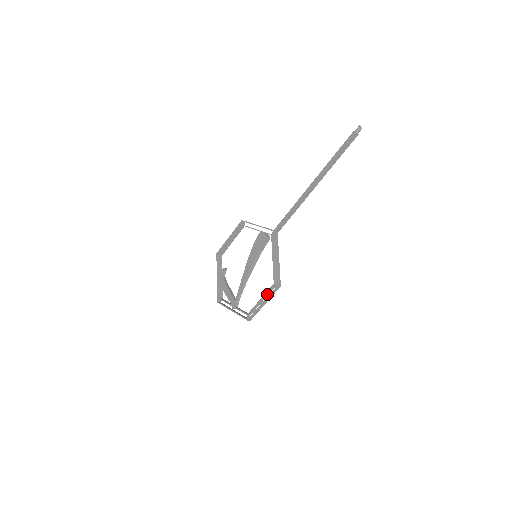
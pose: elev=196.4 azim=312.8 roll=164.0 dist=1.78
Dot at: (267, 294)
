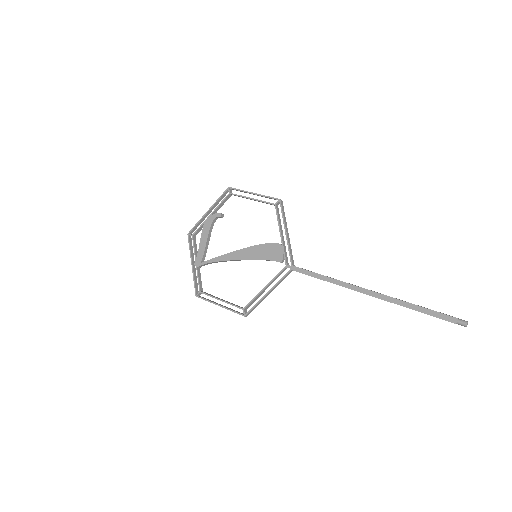
Dot at: (231, 304)
